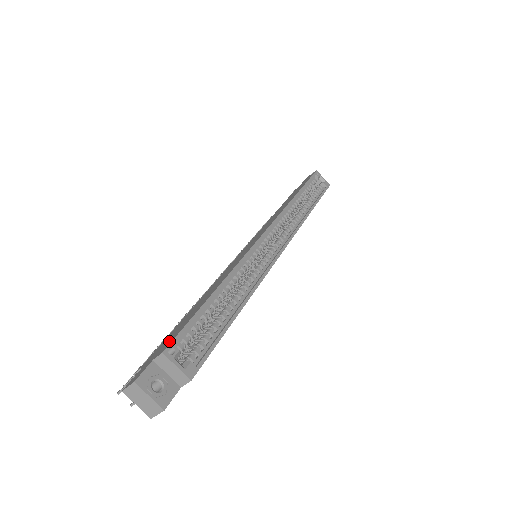
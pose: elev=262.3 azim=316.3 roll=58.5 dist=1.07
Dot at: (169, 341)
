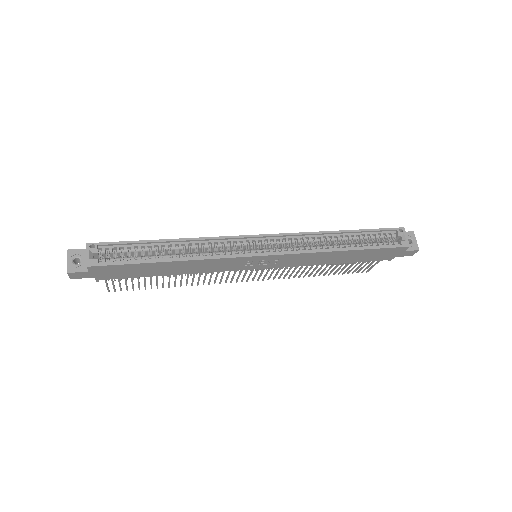
Dot at: (105, 246)
